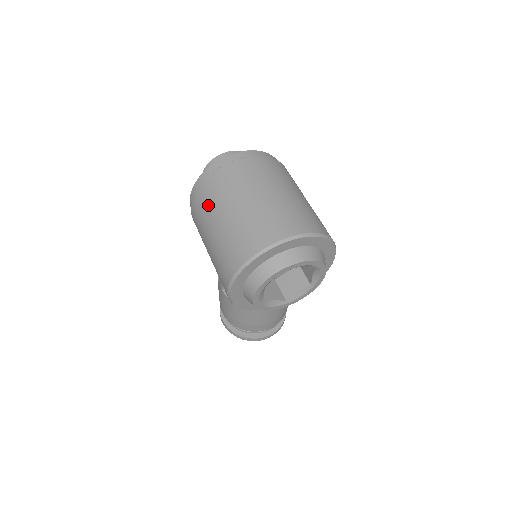
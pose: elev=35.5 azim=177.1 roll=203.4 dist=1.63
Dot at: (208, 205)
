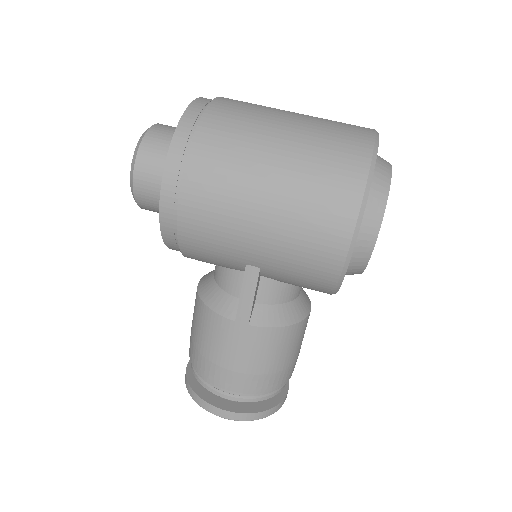
Dot at: (233, 151)
